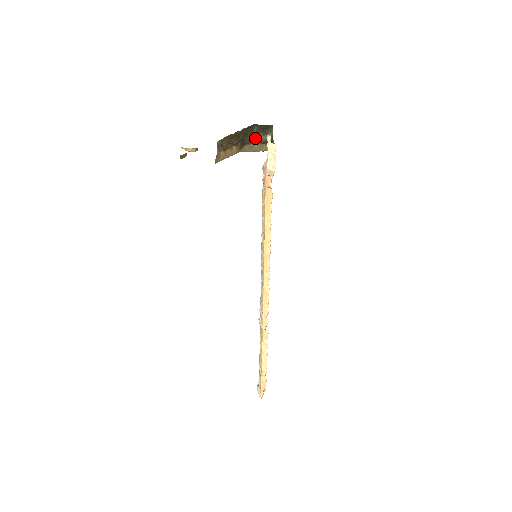
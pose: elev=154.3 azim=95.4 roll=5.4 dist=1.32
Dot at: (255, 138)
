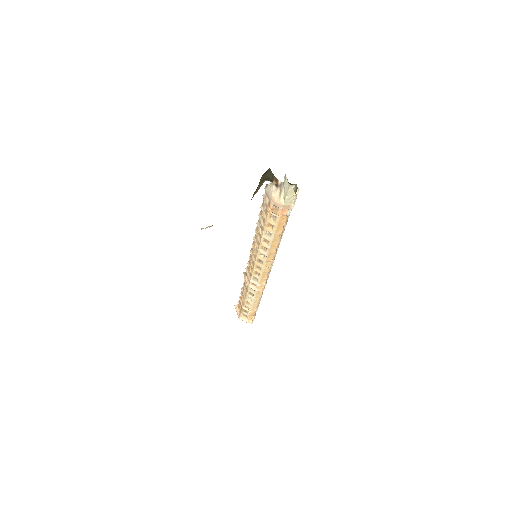
Dot at: (259, 182)
